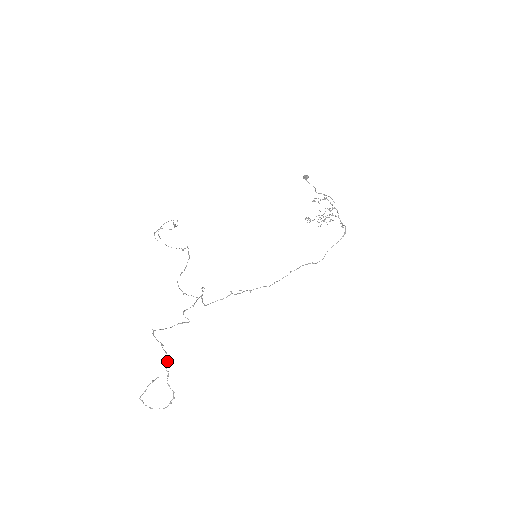
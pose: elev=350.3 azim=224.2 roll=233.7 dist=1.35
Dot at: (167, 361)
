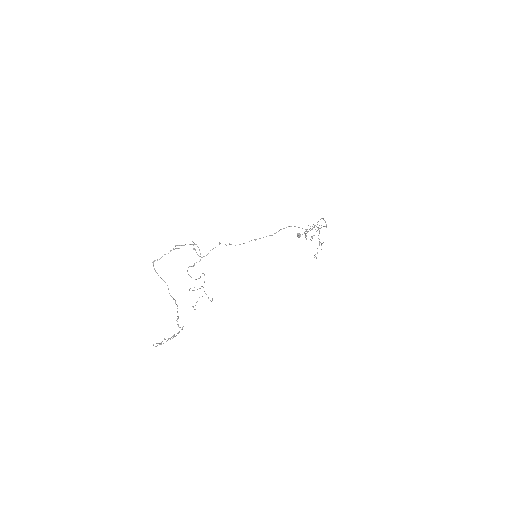
Dot at: occluded
